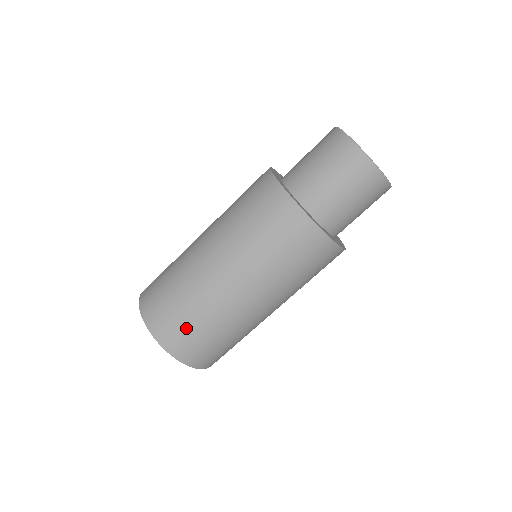
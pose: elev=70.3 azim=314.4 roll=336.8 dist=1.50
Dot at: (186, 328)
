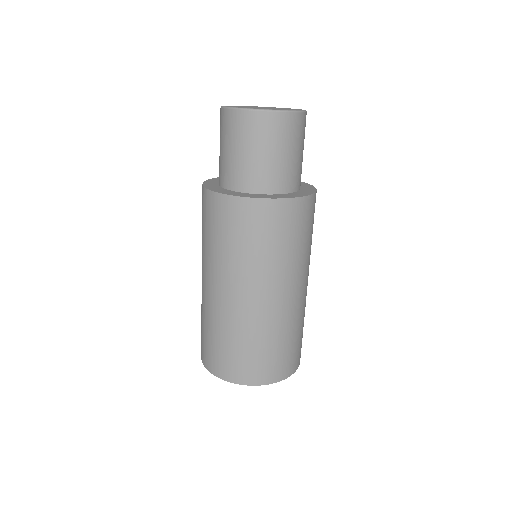
Dot at: (222, 352)
